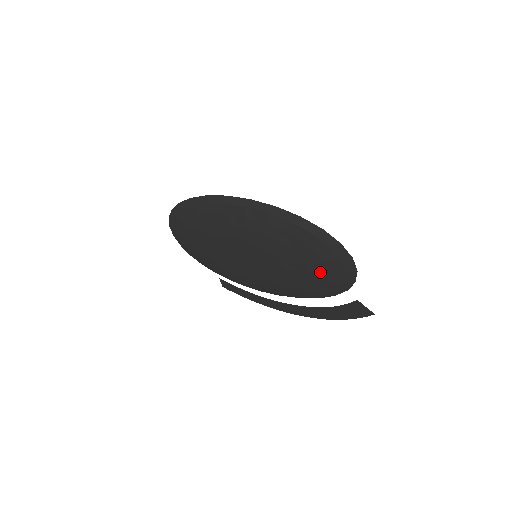
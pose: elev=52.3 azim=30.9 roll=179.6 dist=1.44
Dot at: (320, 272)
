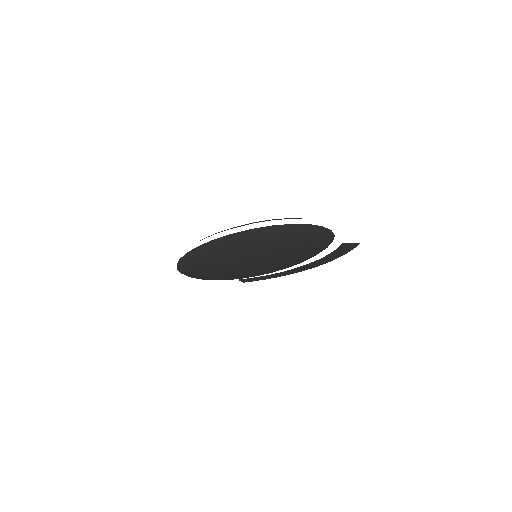
Dot at: (308, 245)
